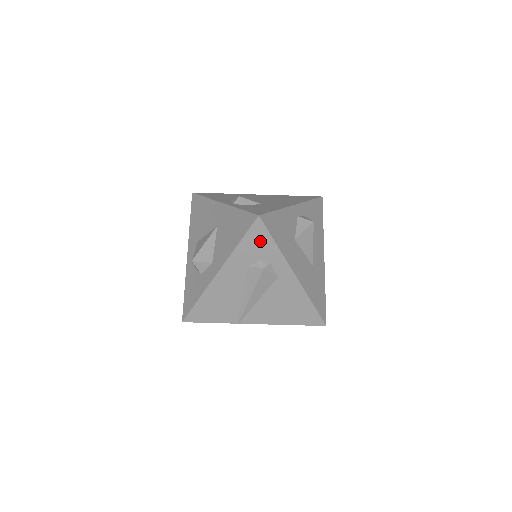
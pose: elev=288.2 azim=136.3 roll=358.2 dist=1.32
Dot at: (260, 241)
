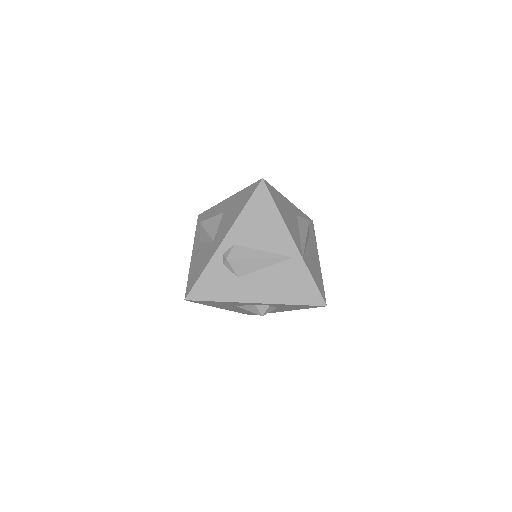
Dot at: occluded
